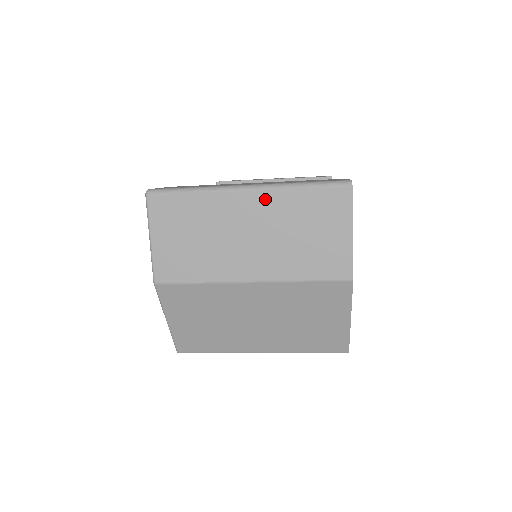
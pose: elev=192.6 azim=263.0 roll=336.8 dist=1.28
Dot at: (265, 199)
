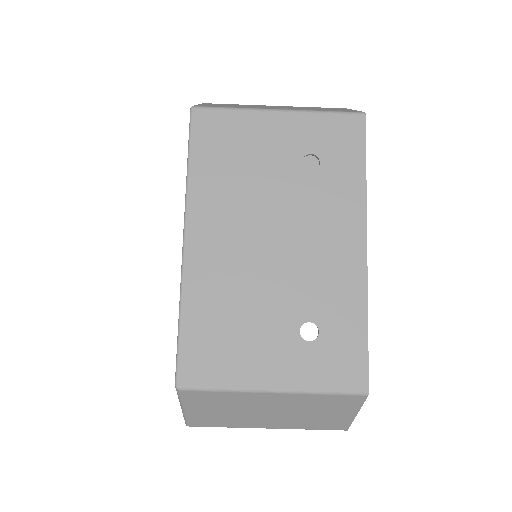
Dot at: occluded
